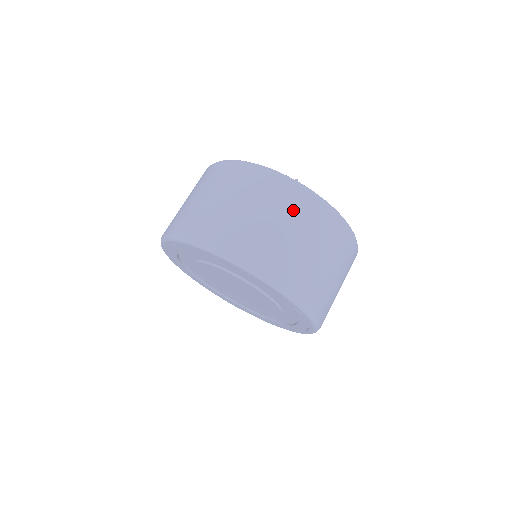
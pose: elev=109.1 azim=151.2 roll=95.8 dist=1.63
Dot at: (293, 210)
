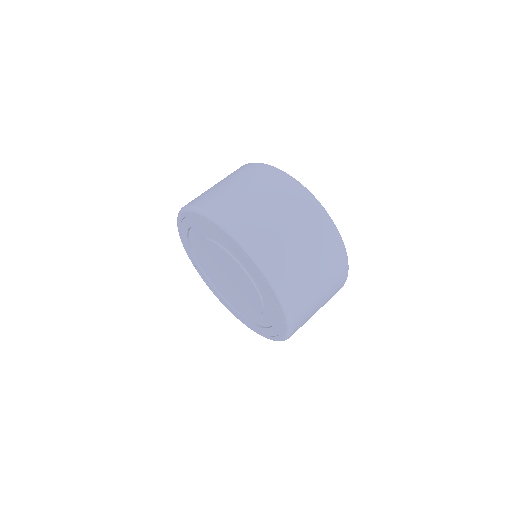
Dot at: (297, 211)
